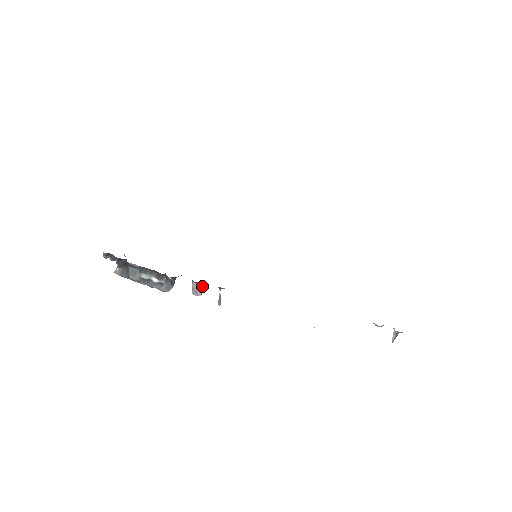
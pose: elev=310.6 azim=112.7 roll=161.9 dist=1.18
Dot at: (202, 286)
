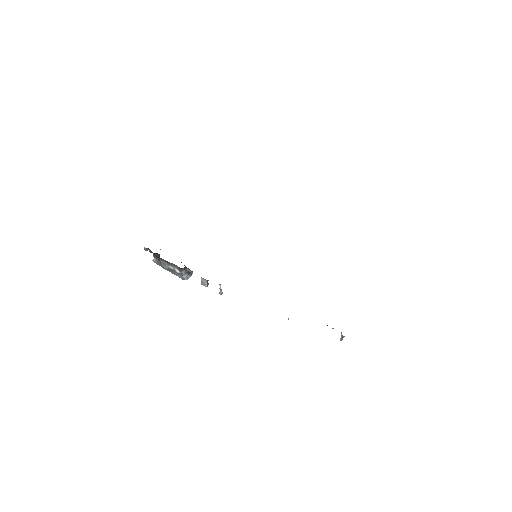
Dot at: (207, 281)
